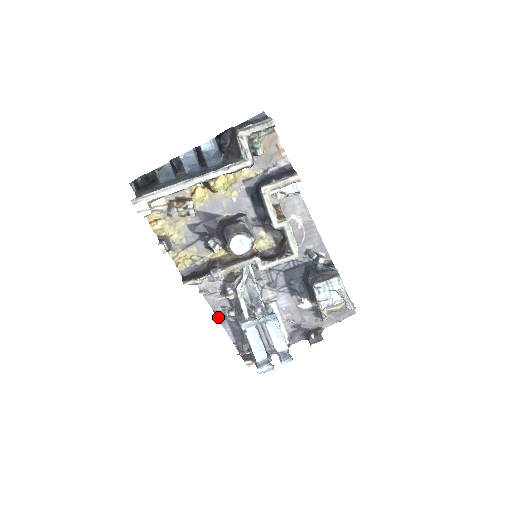
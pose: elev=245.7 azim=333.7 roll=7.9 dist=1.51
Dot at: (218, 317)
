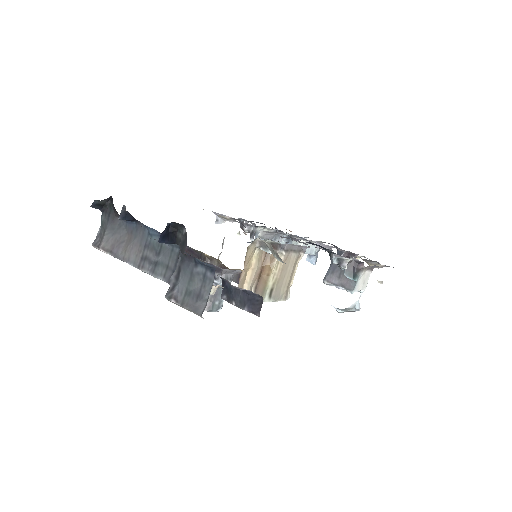
Dot at: (245, 220)
